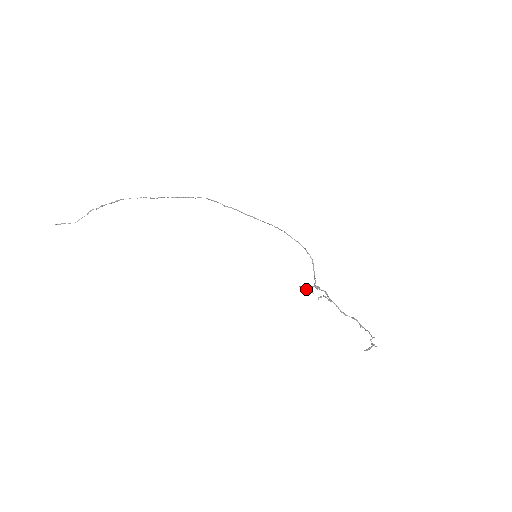
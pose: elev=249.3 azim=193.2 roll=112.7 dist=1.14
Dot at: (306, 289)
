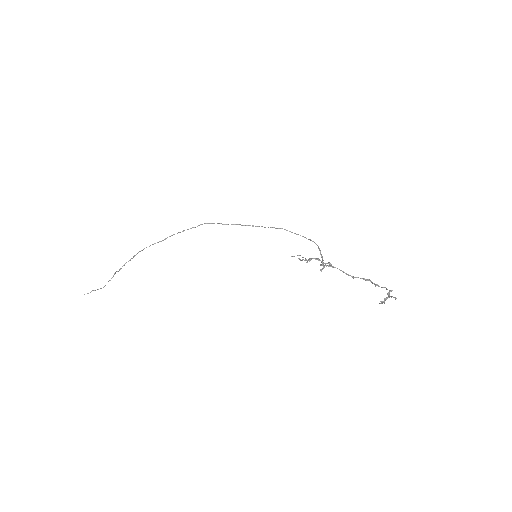
Dot at: (301, 260)
